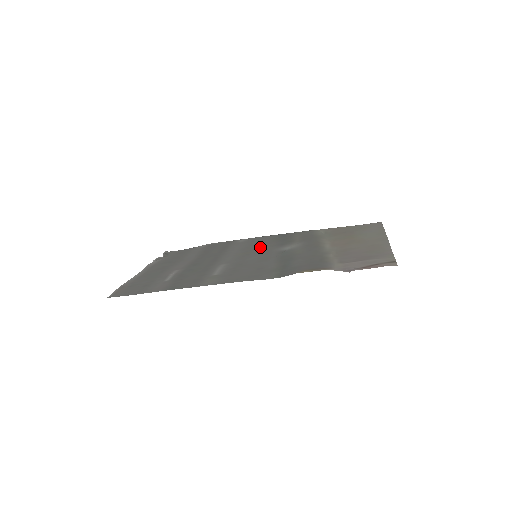
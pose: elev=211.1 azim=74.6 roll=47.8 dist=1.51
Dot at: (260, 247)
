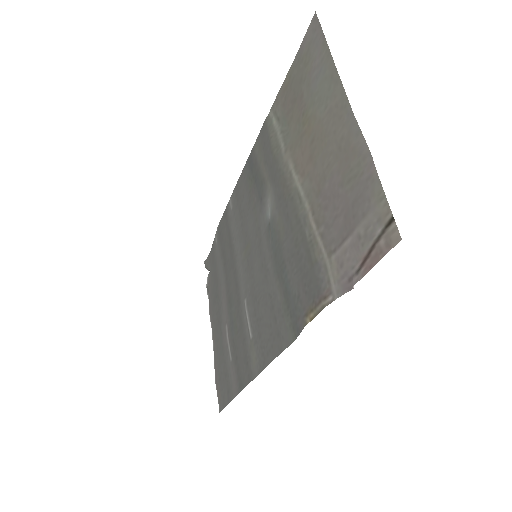
Dot at: (249, 220)
